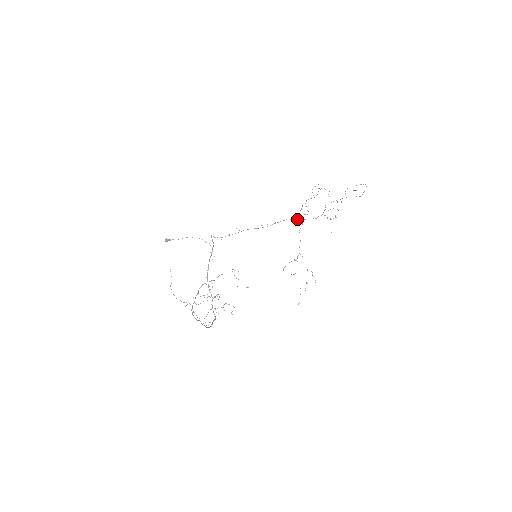
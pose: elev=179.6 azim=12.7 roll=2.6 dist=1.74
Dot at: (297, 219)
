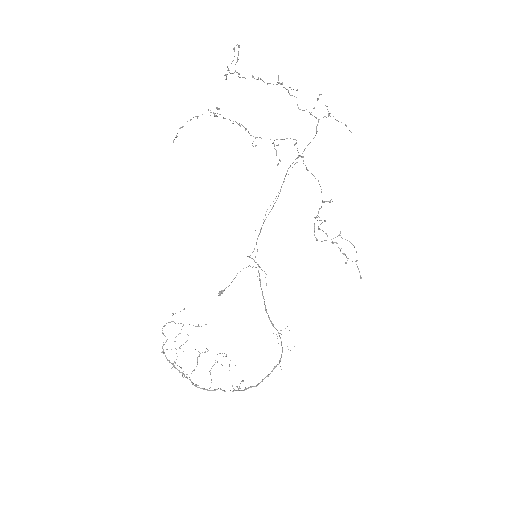
Dot at: (297, 158)
